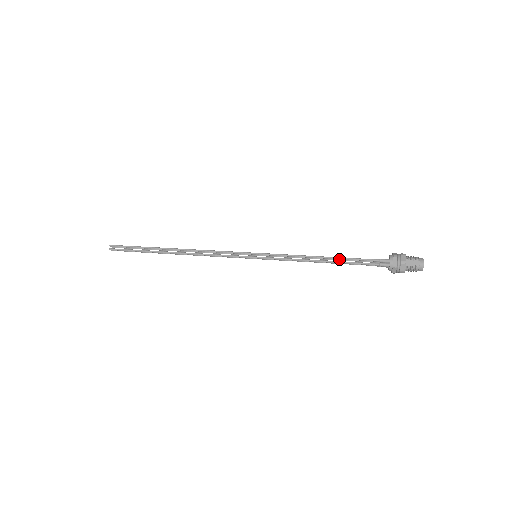
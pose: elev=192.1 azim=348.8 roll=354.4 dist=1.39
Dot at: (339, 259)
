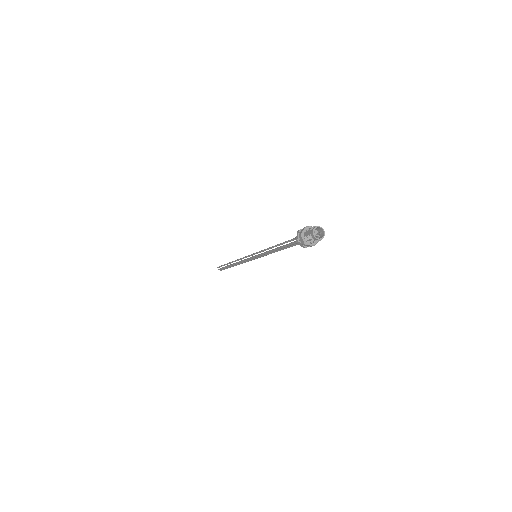
Dot at: occluded
